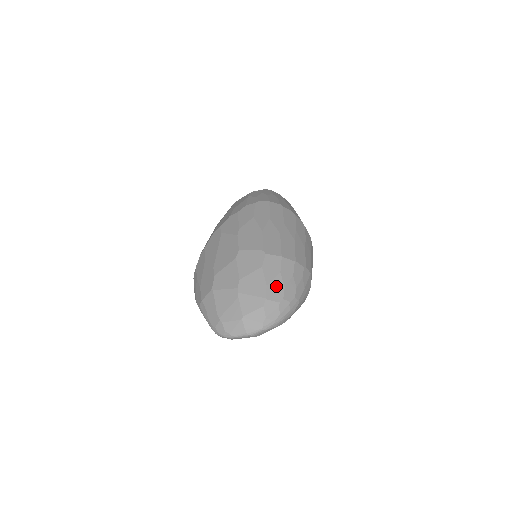
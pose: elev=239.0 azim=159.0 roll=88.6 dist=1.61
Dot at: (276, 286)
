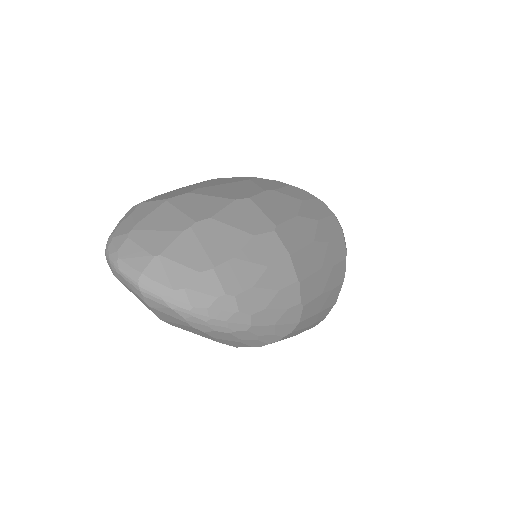
Dot at: (245, 272)
